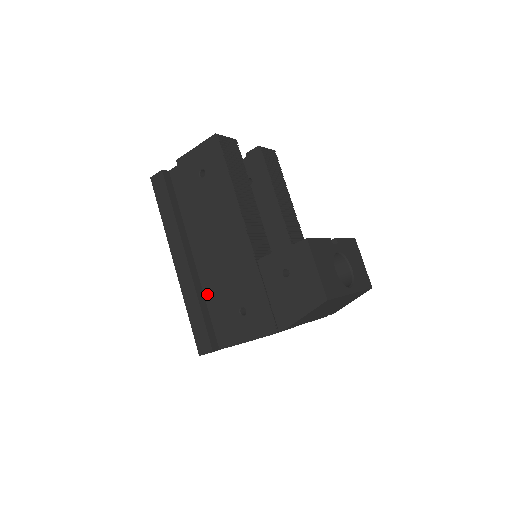
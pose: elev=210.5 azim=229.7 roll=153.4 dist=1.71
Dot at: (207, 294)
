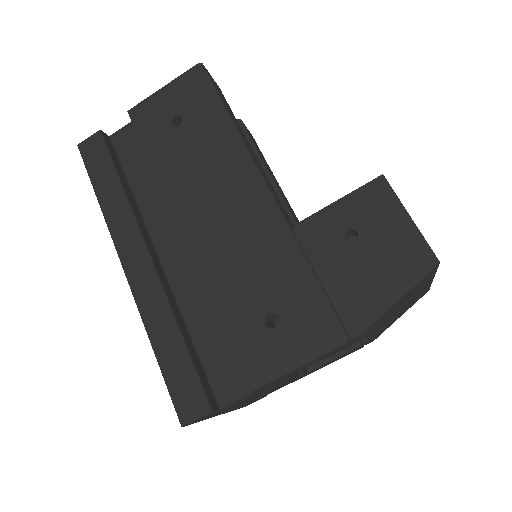
Dot at: (188, 312)
